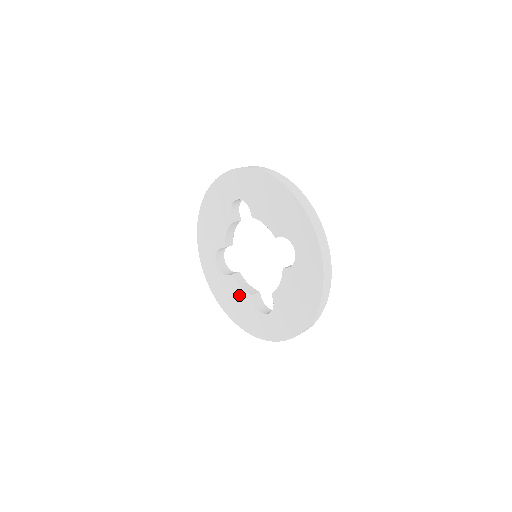
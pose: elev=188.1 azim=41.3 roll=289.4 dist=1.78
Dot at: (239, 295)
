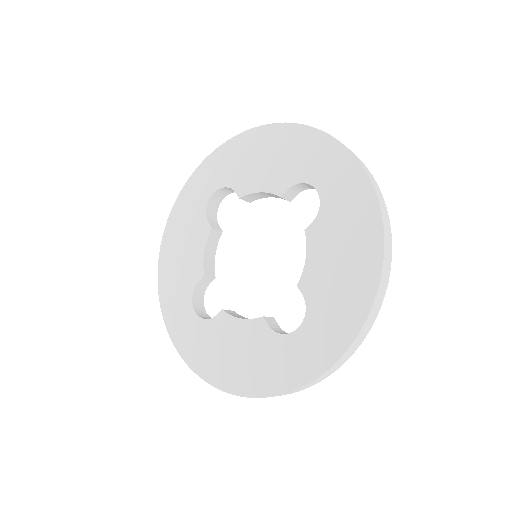
Dot at: (241, 335)
